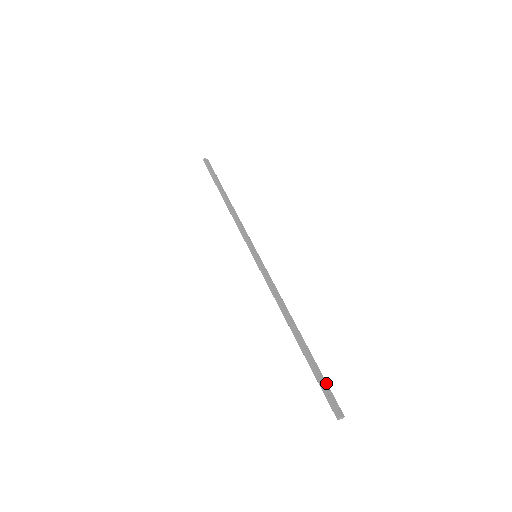
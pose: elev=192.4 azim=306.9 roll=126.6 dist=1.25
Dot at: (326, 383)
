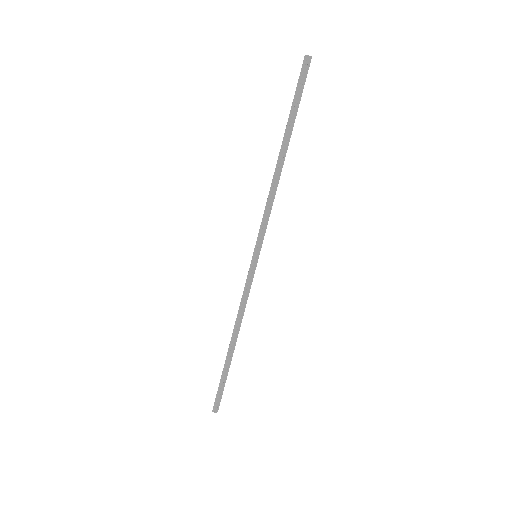
Dot at: (223, 389)
